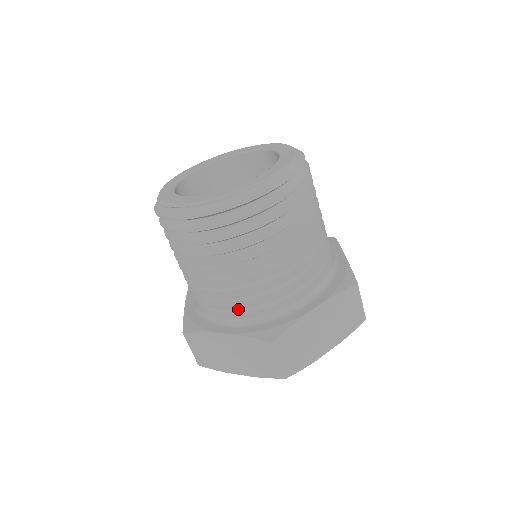
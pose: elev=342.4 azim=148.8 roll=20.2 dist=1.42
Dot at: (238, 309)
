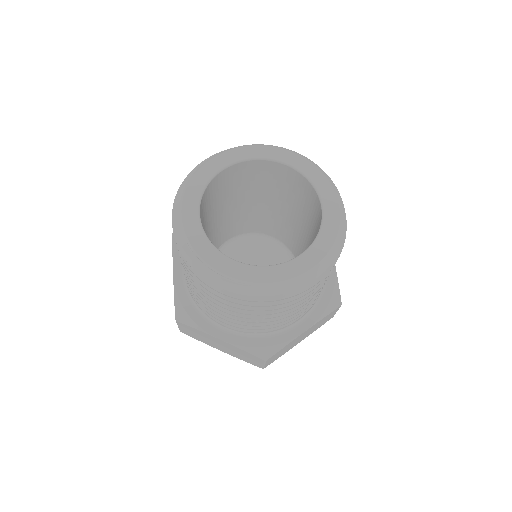
Dot at: occluded
